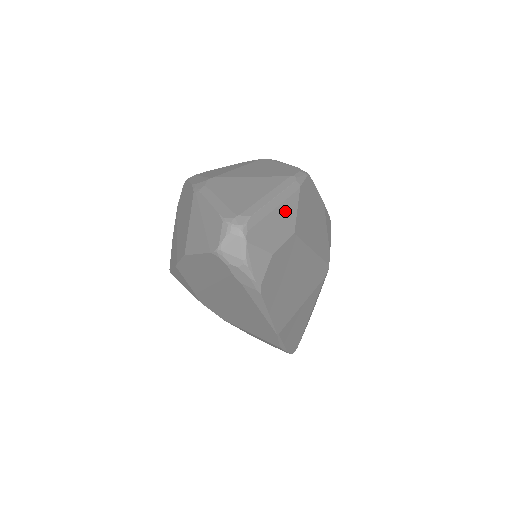
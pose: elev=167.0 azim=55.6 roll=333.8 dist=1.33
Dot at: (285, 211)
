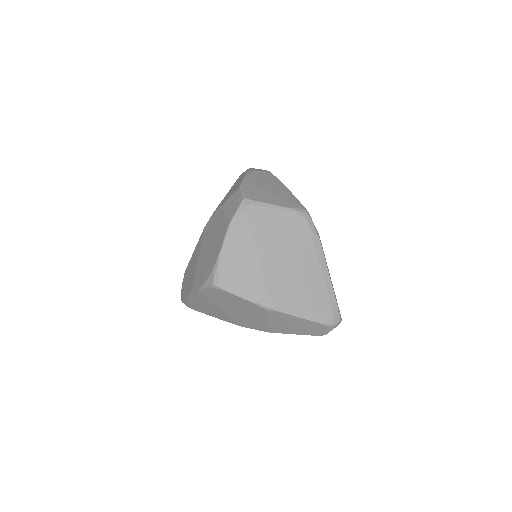
Dot at: occluded
